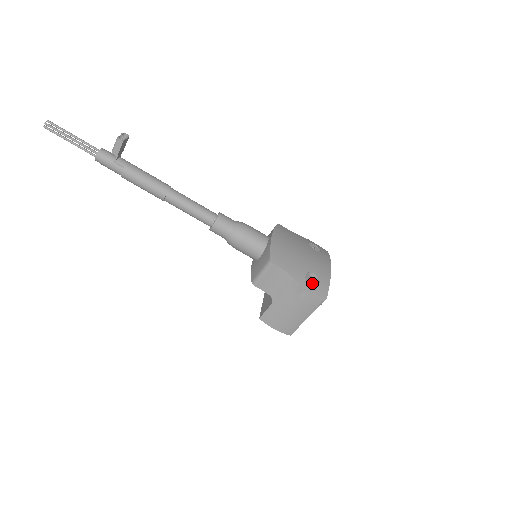
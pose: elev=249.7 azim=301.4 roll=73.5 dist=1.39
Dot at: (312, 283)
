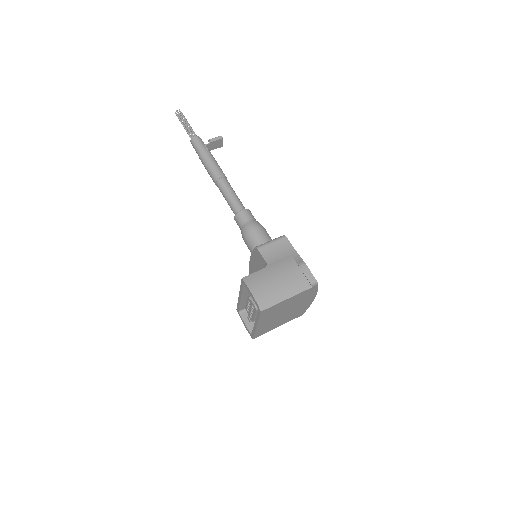
Dot at: occluded
